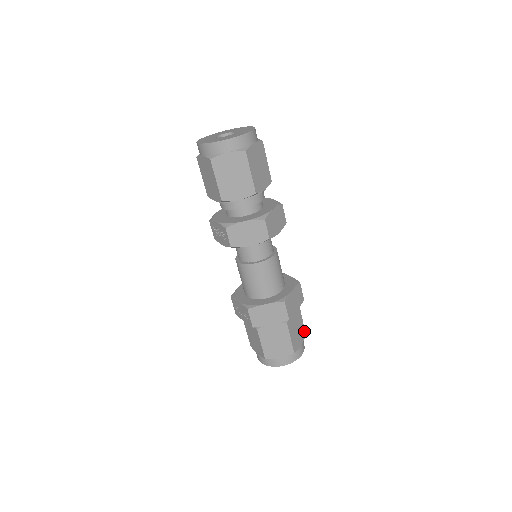
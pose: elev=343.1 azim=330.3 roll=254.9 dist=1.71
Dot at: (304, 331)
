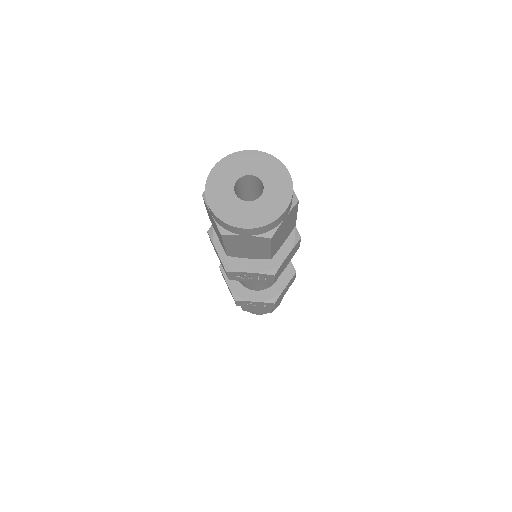
Dot at: occluded
